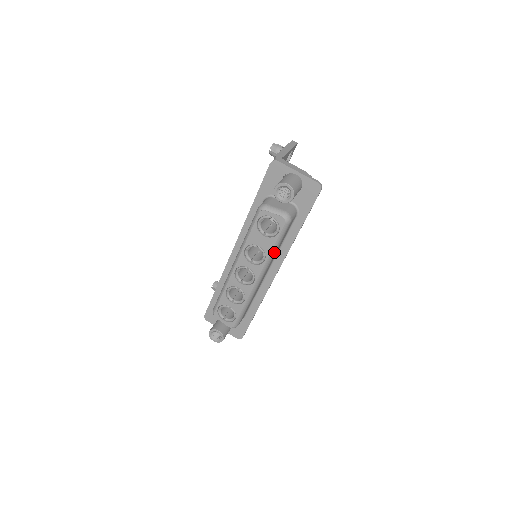
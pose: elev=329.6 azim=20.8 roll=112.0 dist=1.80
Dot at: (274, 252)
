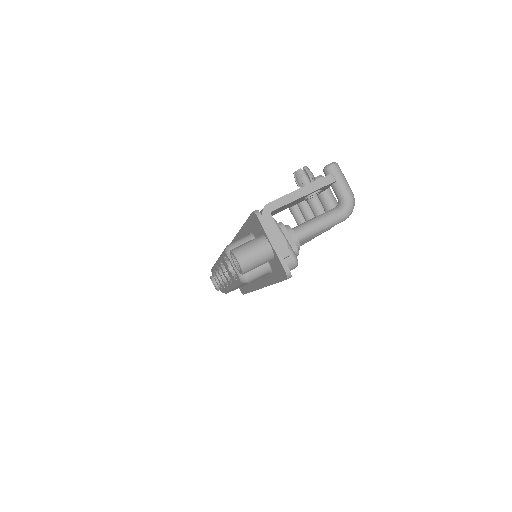
Dot at: (239, 286)
